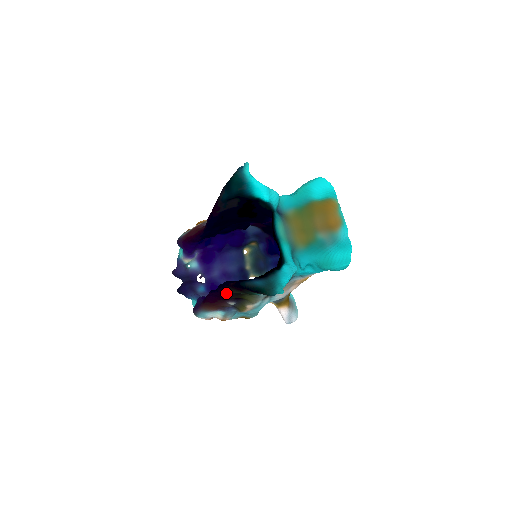
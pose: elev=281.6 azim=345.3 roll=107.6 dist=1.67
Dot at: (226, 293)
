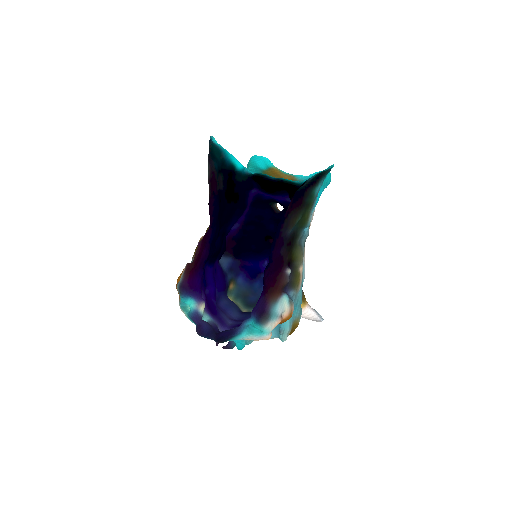
Dot at: (280, 255)
